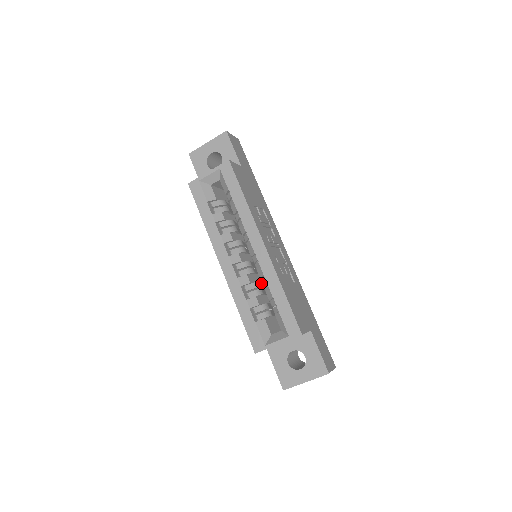
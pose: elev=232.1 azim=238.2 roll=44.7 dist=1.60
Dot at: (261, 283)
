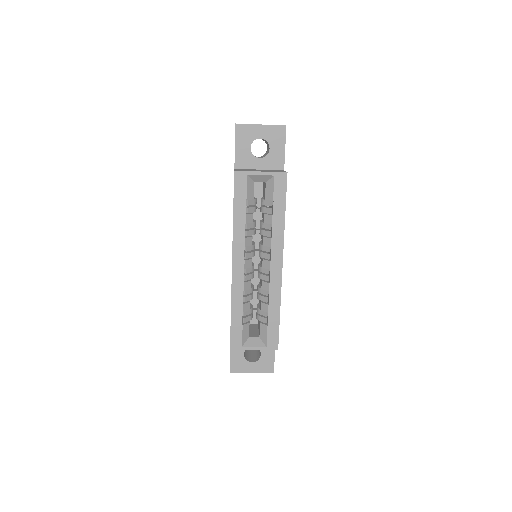
Dot at: occluded
